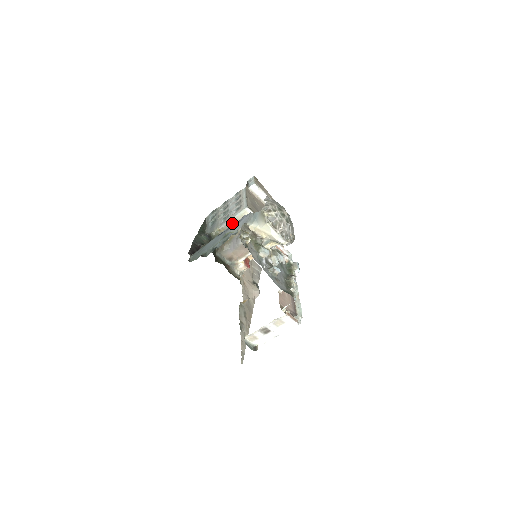
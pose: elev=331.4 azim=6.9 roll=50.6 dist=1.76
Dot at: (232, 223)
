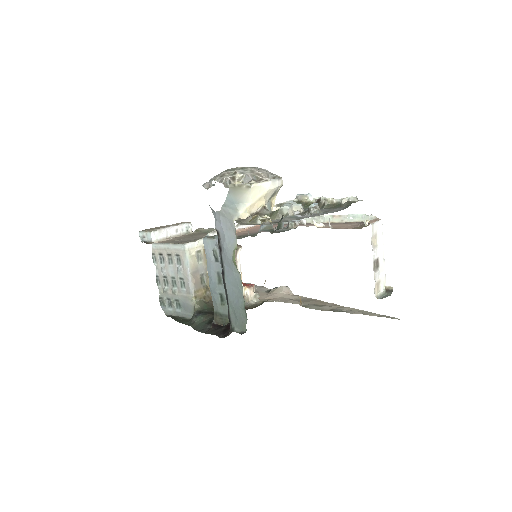
Dot at: (194, 276)
